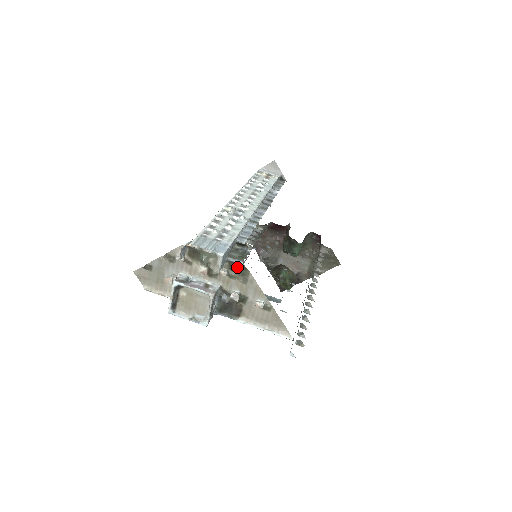
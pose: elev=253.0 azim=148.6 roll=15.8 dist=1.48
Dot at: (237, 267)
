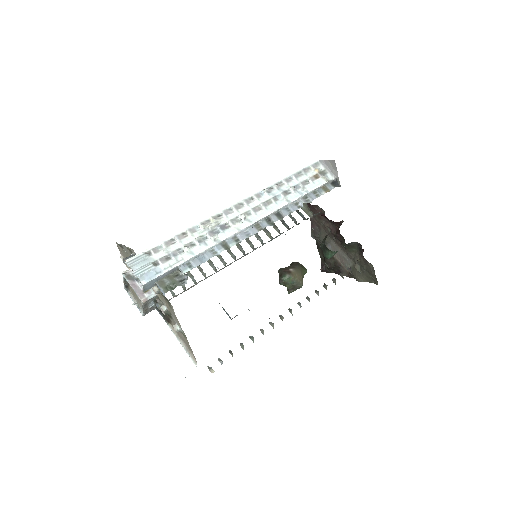
Dot at: (163, 294)
